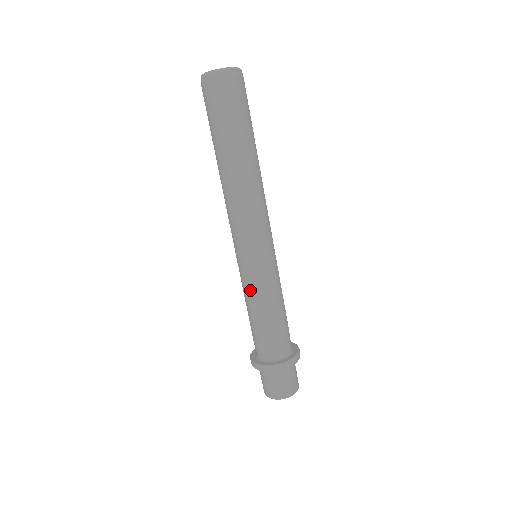
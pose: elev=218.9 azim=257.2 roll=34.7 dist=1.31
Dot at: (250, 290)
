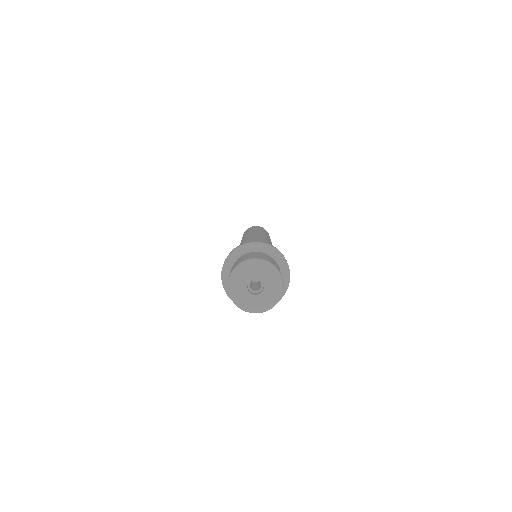
Dot at: occluded
